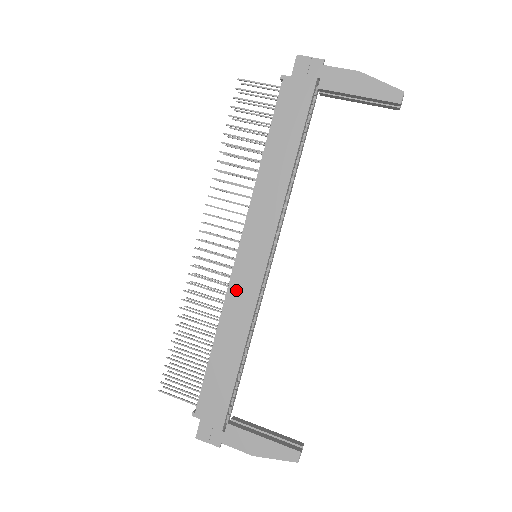
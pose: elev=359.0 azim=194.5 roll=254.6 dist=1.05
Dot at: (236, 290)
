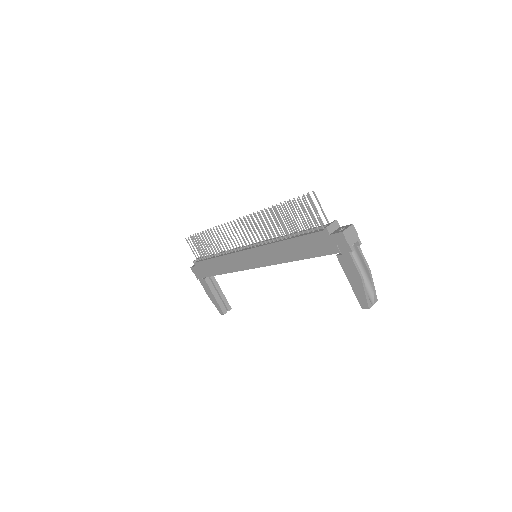
Dot at: (236, 258)
